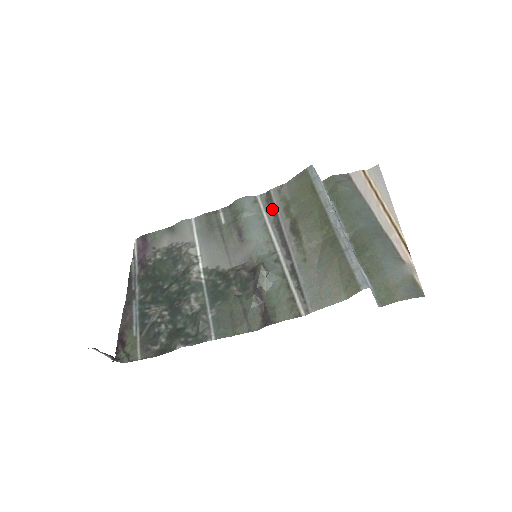
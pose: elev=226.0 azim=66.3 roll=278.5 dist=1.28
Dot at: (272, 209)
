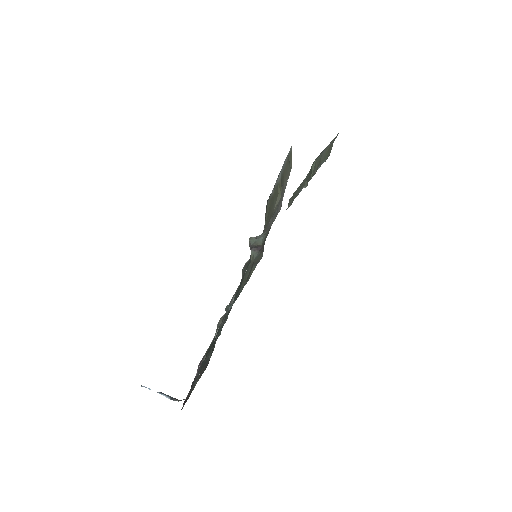
Dot at: occluded
